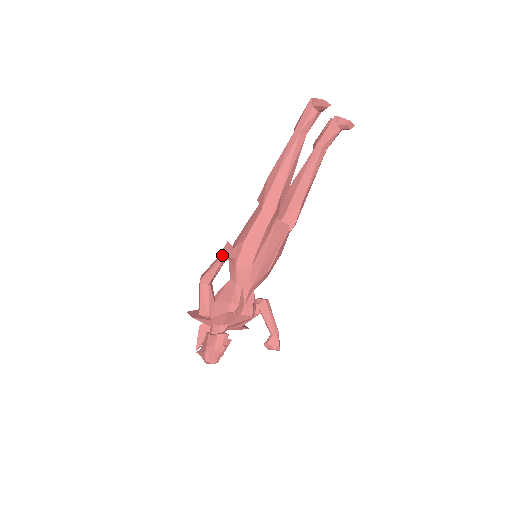
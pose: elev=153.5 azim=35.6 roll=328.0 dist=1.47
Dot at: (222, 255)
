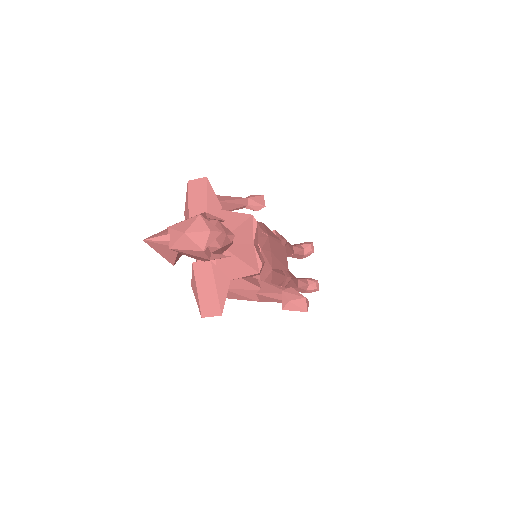
Dot at: (249, 196)
